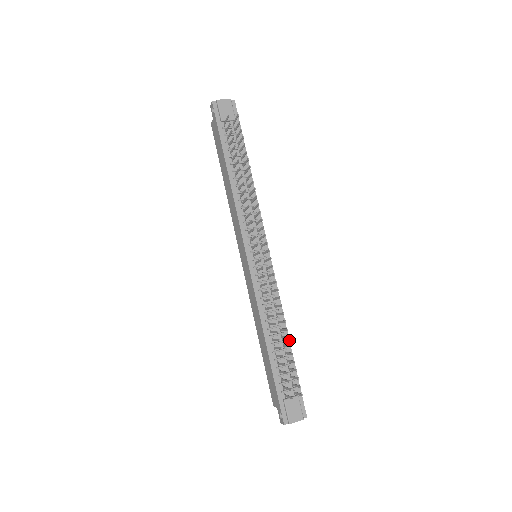
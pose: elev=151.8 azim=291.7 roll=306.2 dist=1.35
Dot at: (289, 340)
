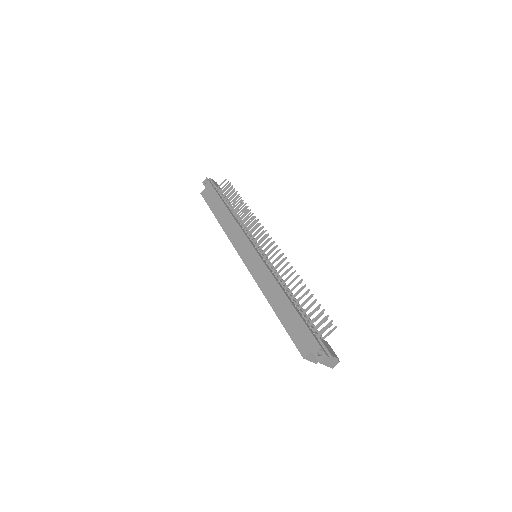
Dot at: occluded
